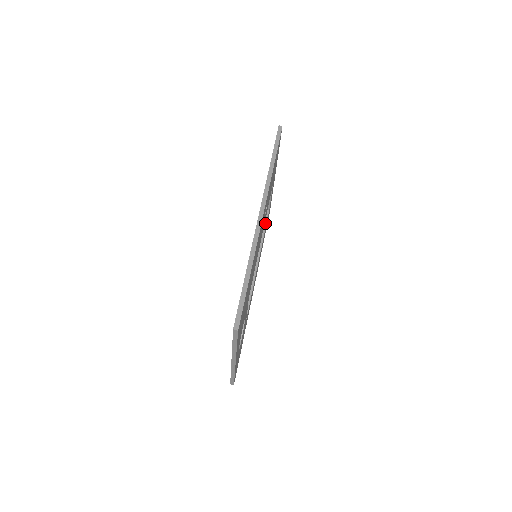
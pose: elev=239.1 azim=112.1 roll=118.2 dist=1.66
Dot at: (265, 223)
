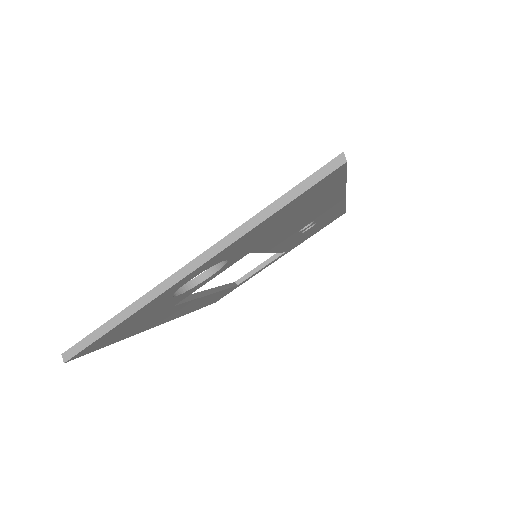
Dot at: (231, 285)
